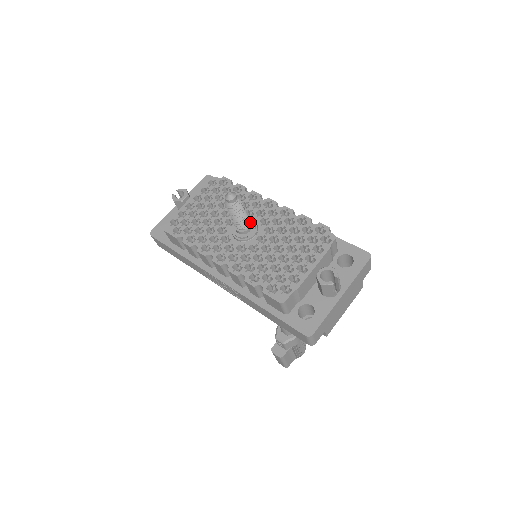
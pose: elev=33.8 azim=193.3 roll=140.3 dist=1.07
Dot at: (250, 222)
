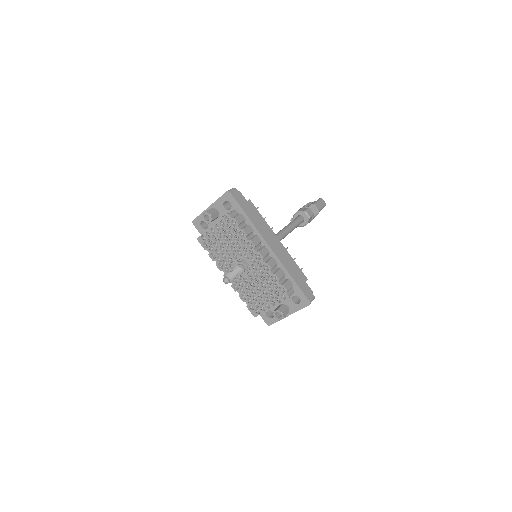
Dot at: (245, 266)
